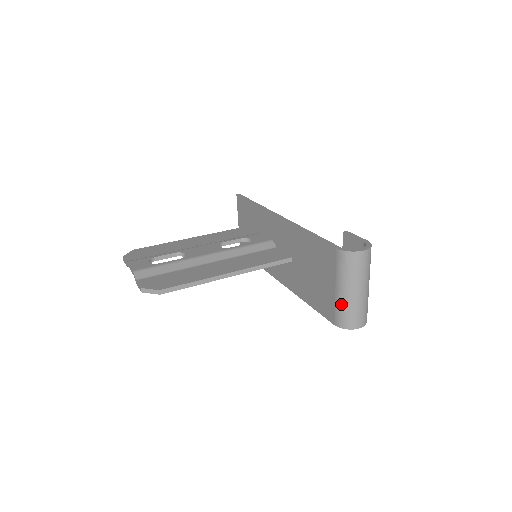
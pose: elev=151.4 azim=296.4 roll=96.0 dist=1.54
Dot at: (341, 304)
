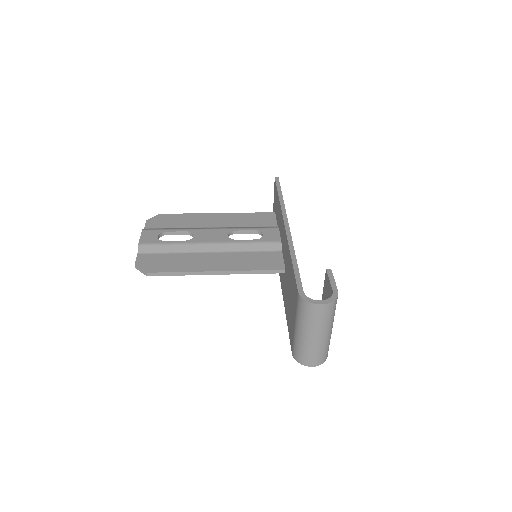
Dot at: (297, 341)
